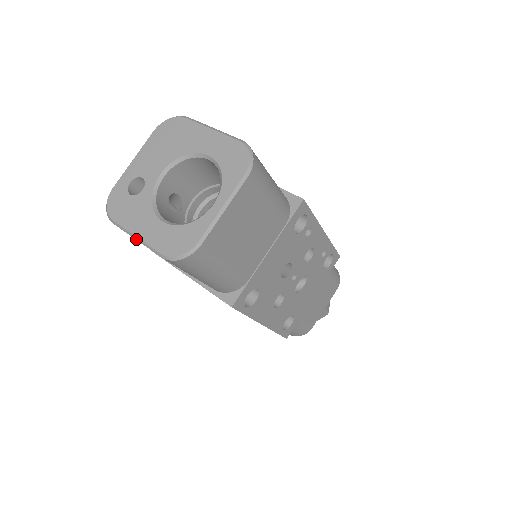
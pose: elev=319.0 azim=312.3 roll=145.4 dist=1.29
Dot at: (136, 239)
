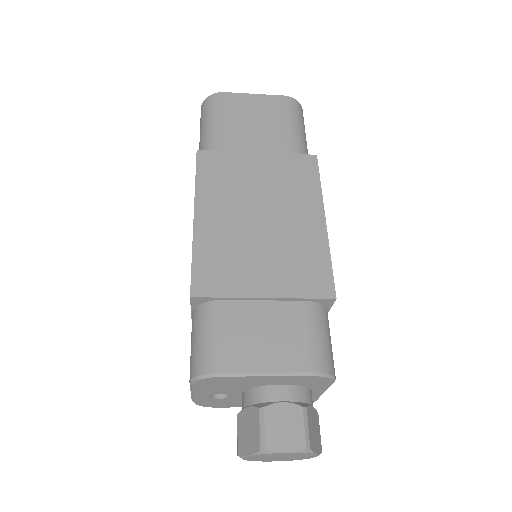
Dot at: (255, 94)
